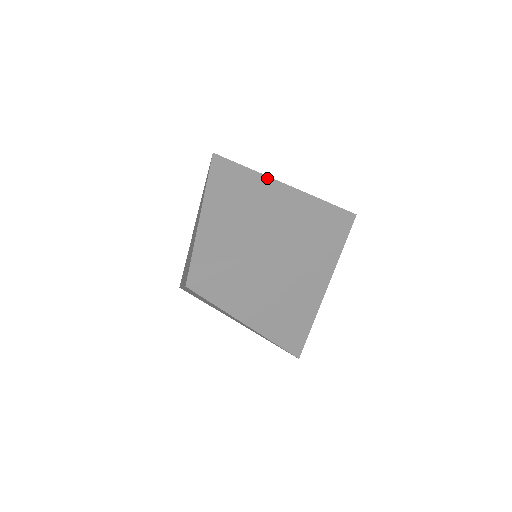
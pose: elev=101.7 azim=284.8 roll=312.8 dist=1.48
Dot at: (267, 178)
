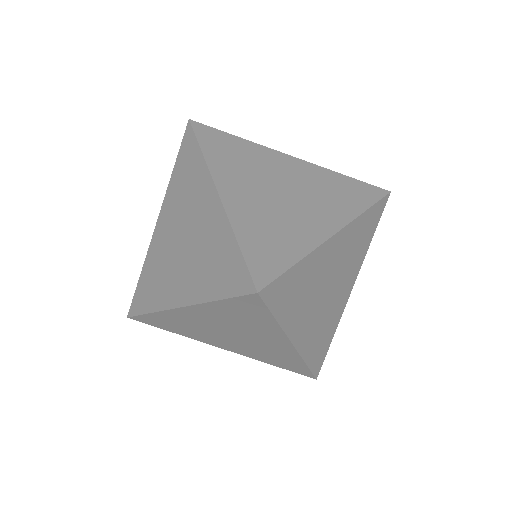
Dot at: (275, 152)
